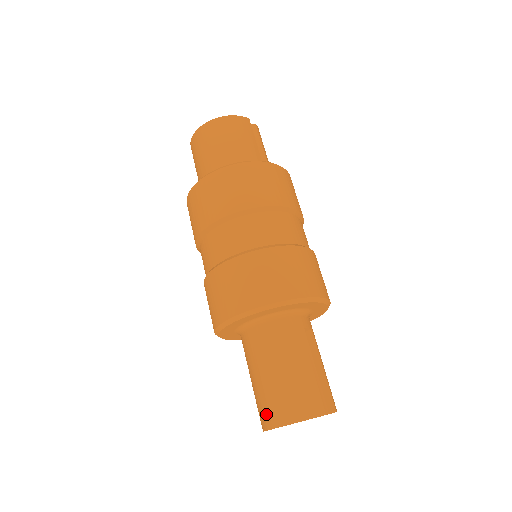
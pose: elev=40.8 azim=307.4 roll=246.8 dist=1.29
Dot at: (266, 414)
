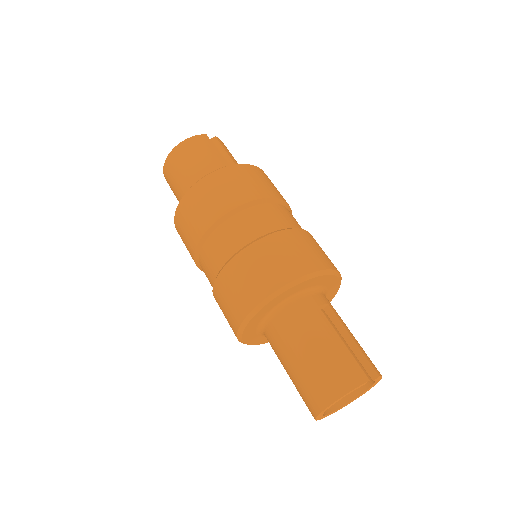
Dot at: (309, 402)
